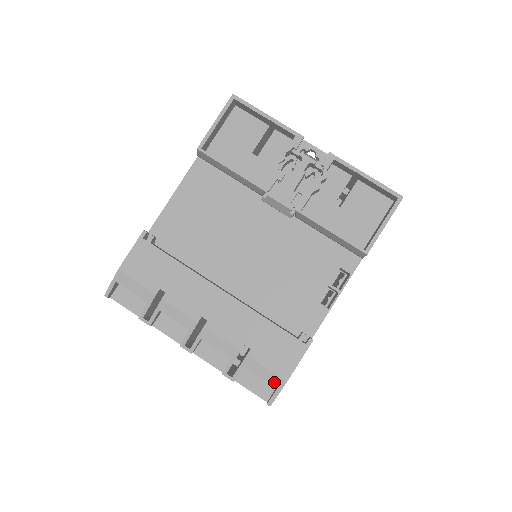
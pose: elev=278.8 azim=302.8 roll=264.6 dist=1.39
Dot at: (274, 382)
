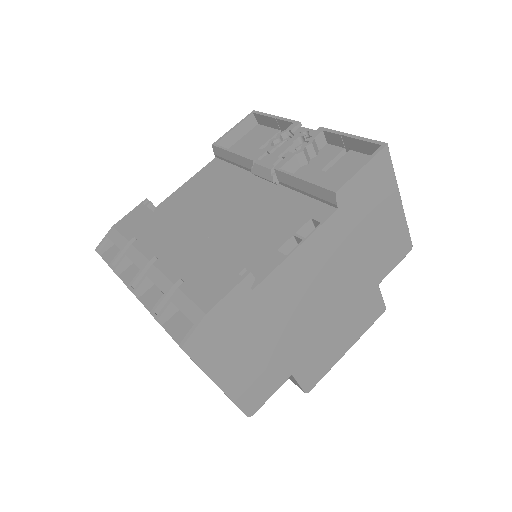
Dot at: (193, 316)
